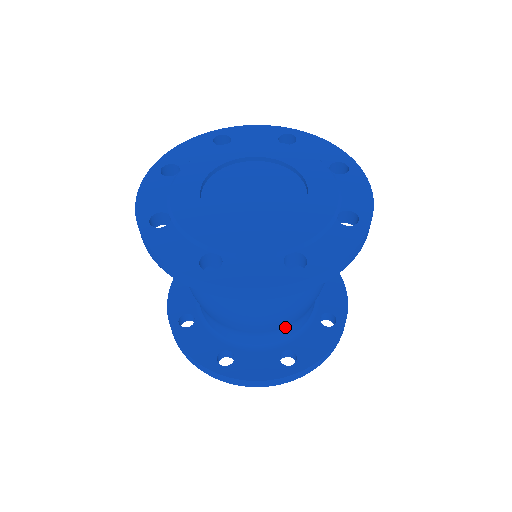
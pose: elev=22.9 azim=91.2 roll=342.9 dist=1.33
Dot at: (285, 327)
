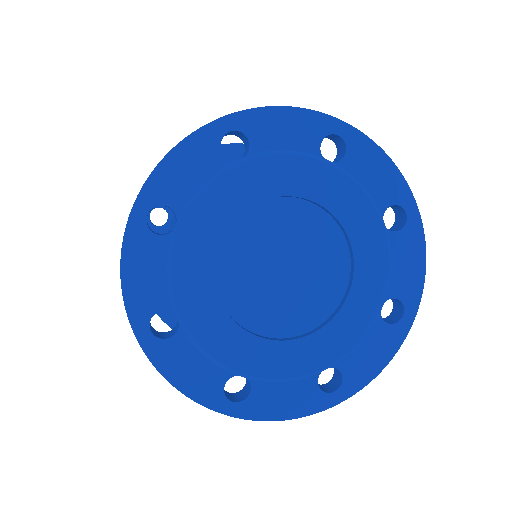
Dot at: occluded
